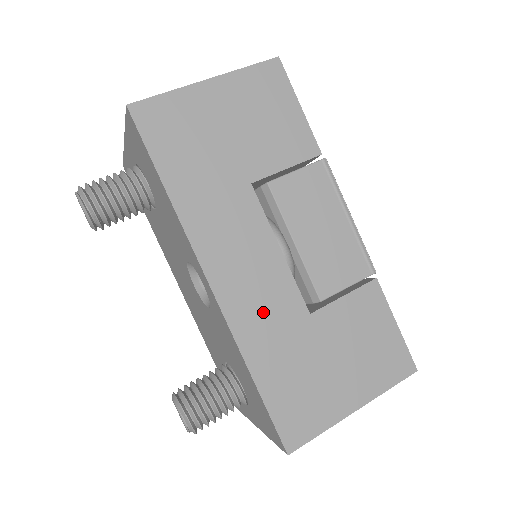
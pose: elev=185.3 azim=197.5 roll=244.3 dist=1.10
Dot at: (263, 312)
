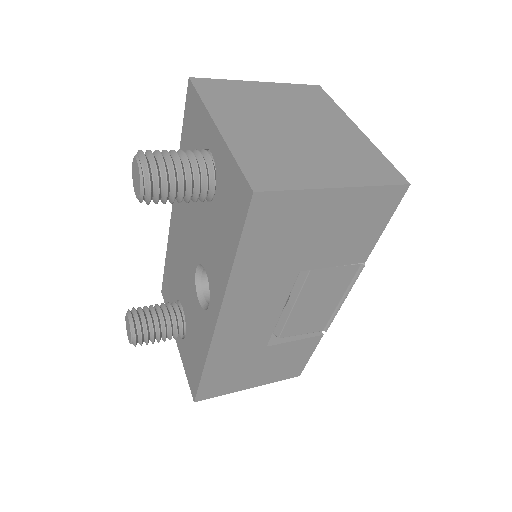
Dot at: (239, 342)
